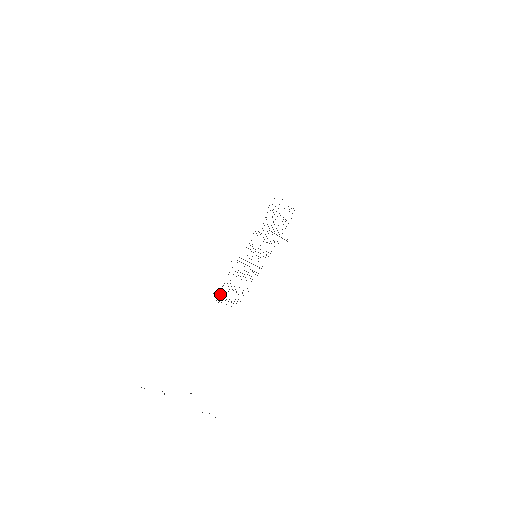
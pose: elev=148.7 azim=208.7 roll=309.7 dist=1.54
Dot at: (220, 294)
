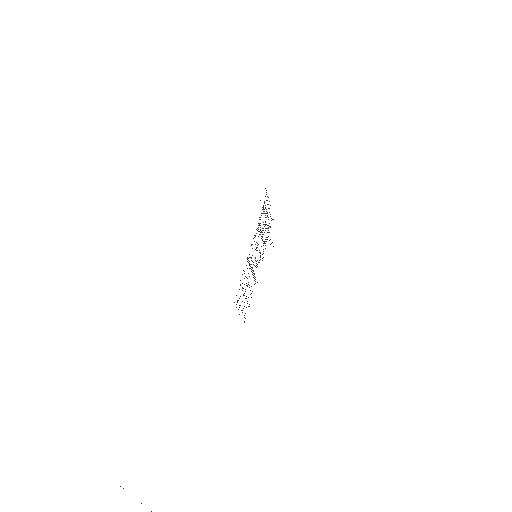
Dot at: occluded
